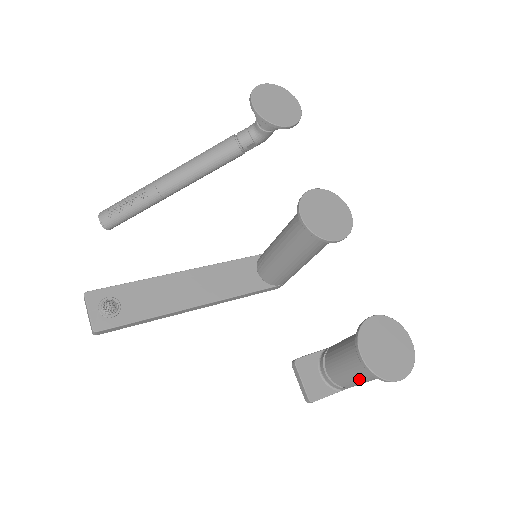
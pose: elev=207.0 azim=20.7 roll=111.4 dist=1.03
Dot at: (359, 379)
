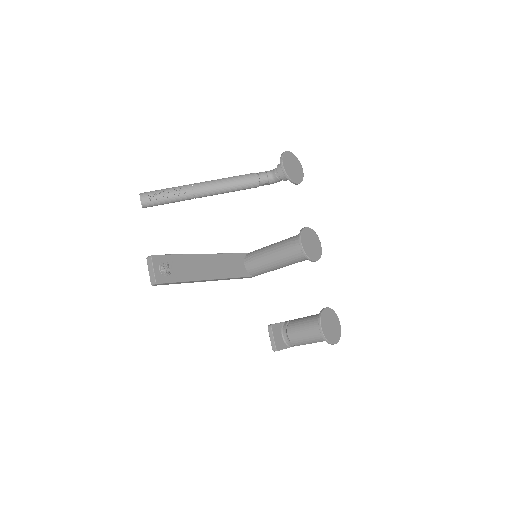
Dot at: (309, 341)
